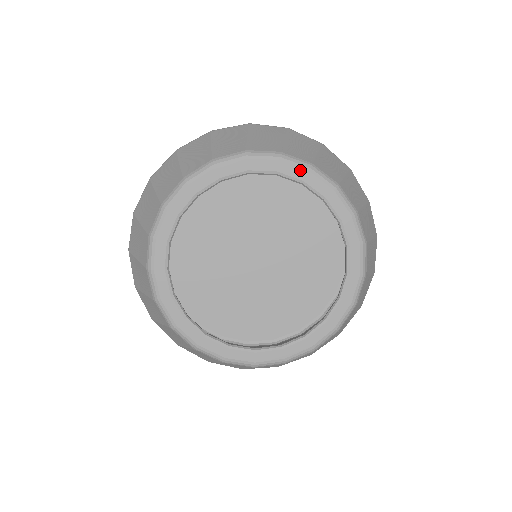
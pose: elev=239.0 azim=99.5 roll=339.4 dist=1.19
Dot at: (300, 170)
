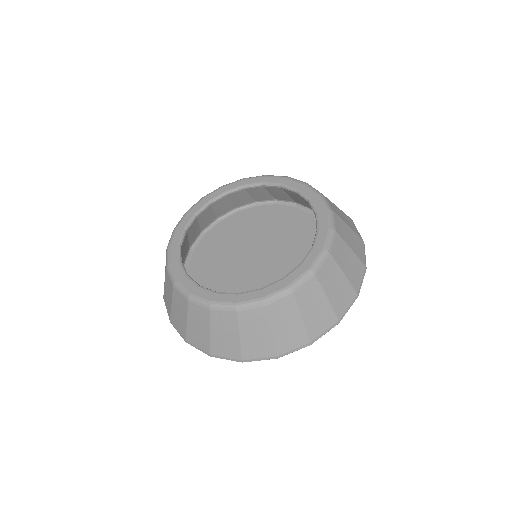
Dot at: (258, 178)
